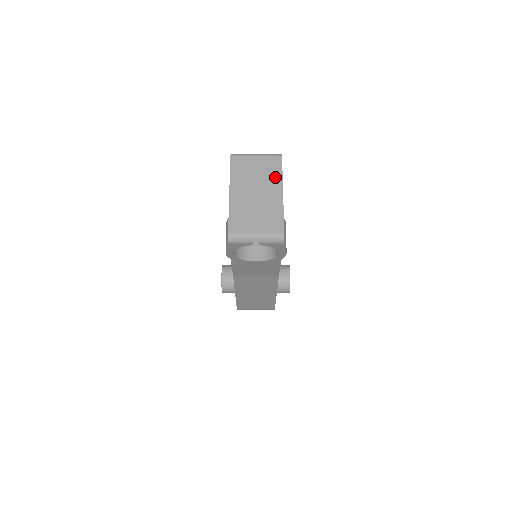
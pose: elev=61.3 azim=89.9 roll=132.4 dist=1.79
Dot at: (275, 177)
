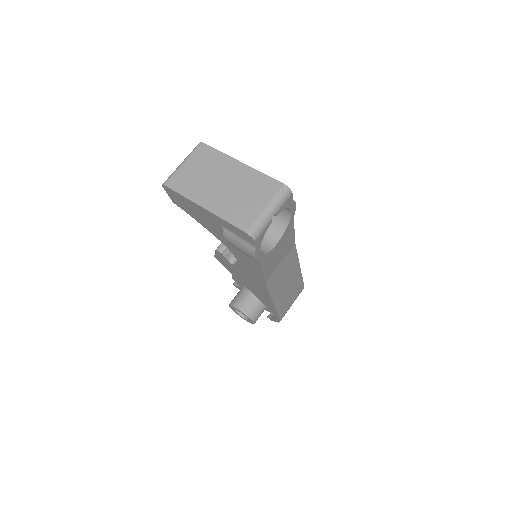
Dot at: (219, 160)
